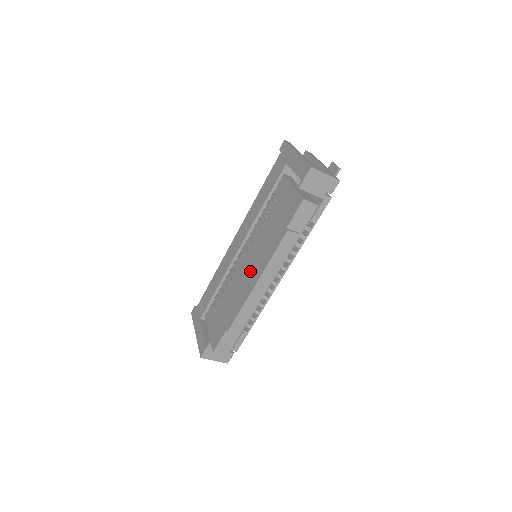
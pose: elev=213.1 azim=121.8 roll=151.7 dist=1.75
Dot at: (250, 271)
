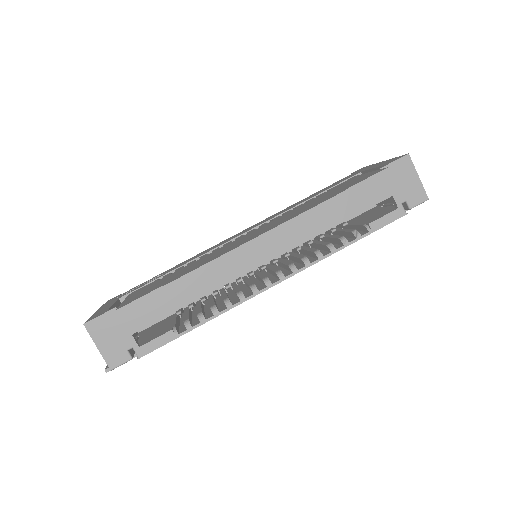
Dot at: (252, 234)
